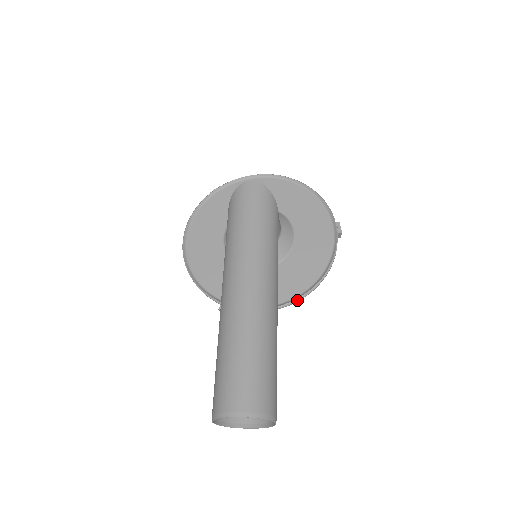
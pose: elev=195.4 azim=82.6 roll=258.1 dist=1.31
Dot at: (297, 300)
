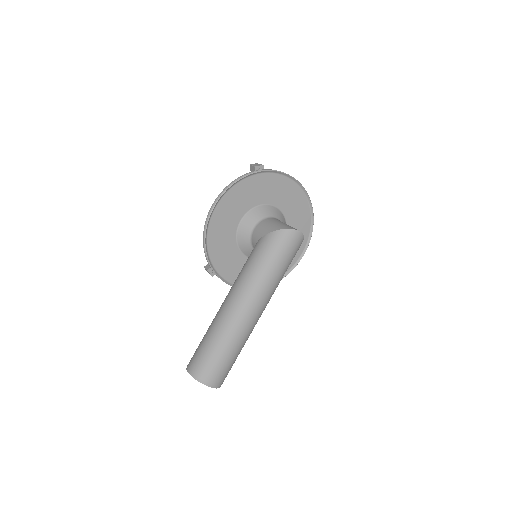
Dot at: occluded
